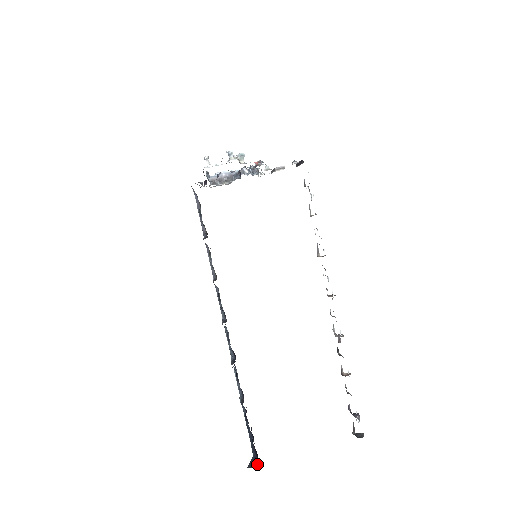
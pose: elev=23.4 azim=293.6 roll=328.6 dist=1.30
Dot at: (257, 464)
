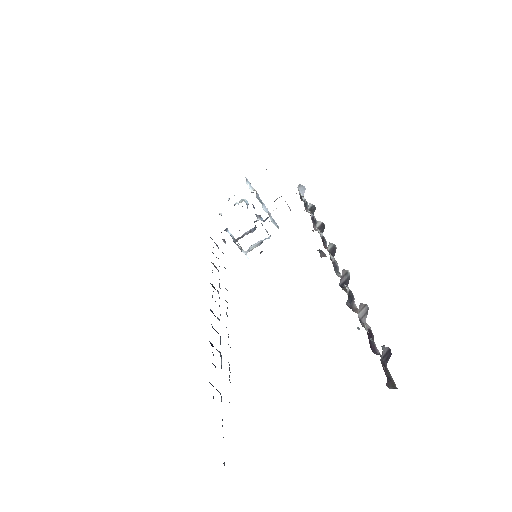
Dot at: occluded
